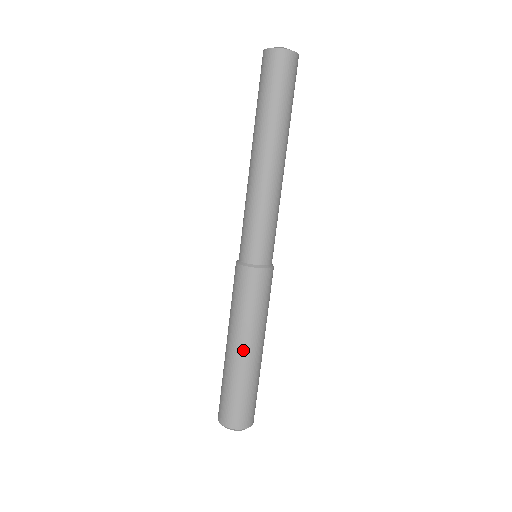
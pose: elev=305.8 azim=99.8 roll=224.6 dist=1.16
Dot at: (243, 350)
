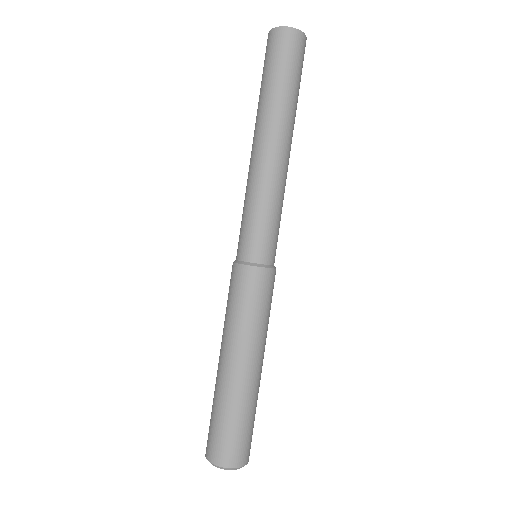
Dot at: (237, 366)
